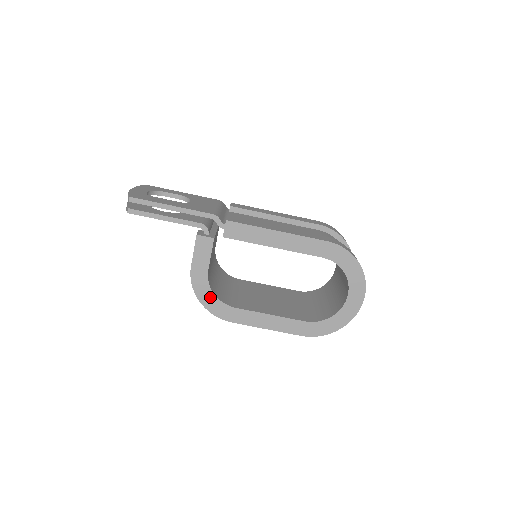
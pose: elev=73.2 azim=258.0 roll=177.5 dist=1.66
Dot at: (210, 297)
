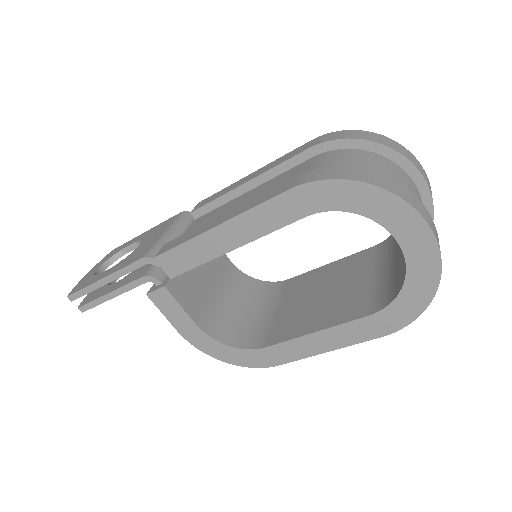
Dot at: (228, 351)
